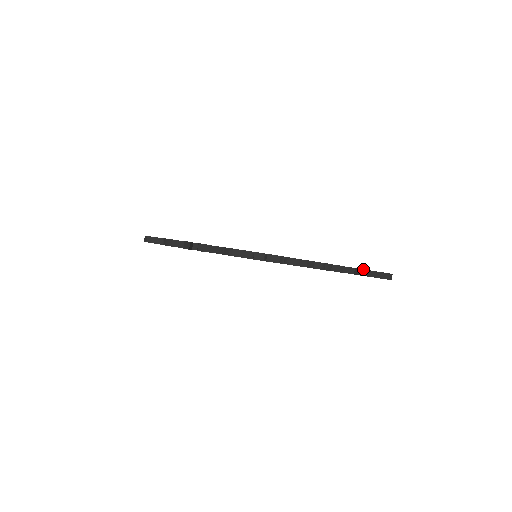
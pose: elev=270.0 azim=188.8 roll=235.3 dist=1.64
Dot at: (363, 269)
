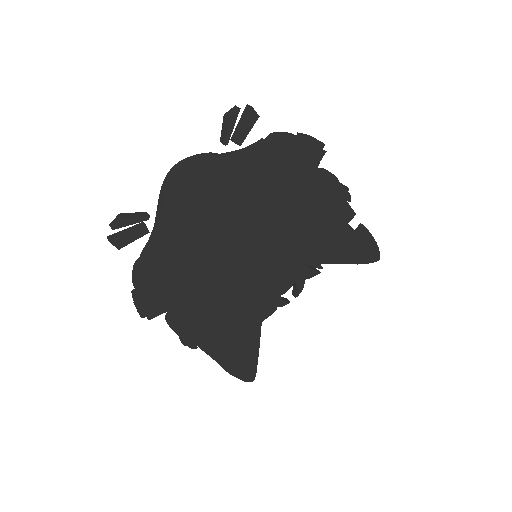
Dot at: (362, 225)
